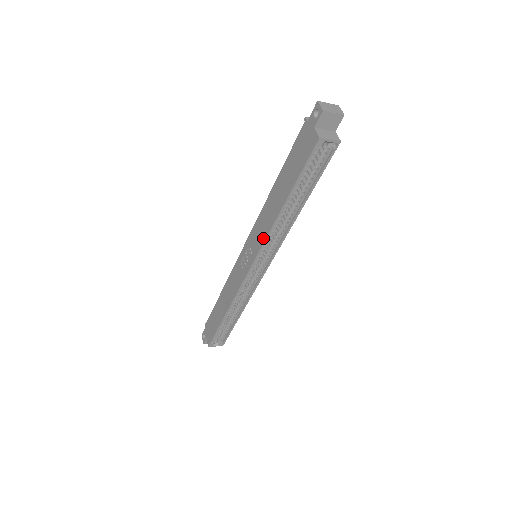
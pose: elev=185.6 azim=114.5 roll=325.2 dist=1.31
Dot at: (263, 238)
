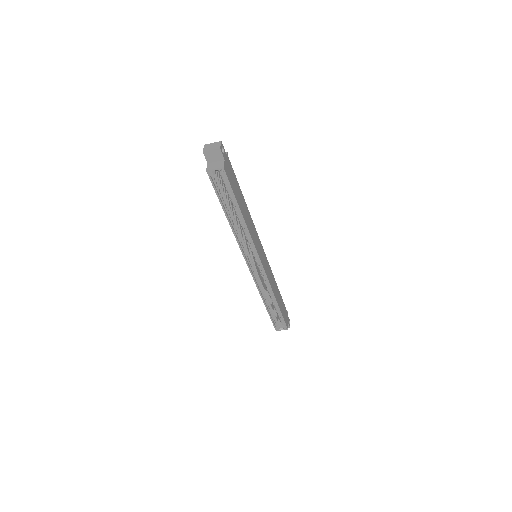
Dot at: (238, 243)
